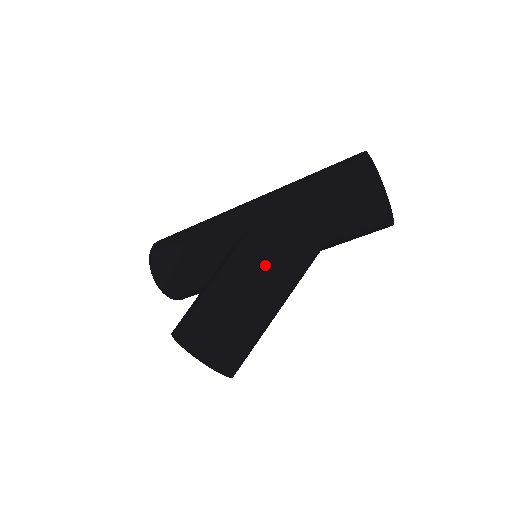
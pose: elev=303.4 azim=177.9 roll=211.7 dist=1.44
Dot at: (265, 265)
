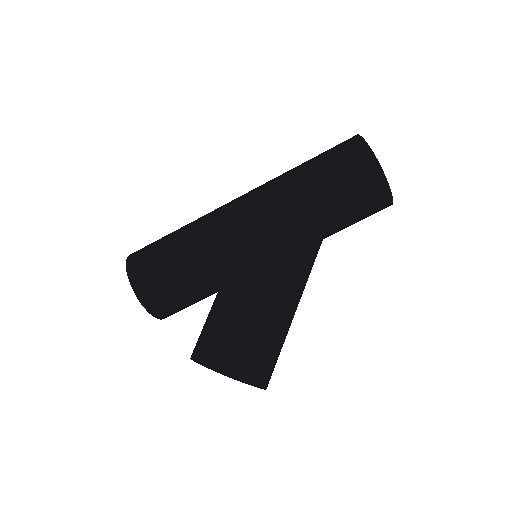
Dot at: (287, 267)
